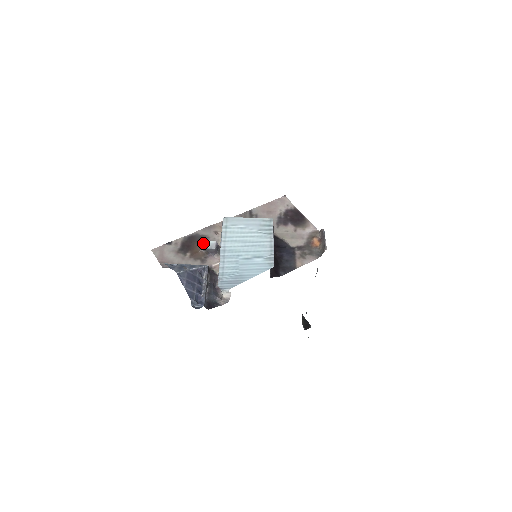
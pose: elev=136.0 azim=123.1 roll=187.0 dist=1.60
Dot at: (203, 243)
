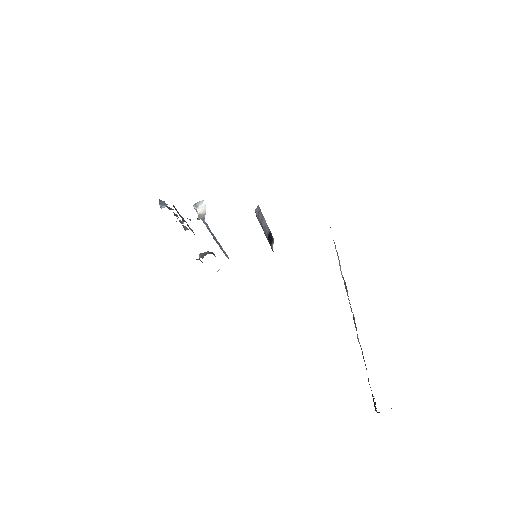
Dot at: occluded
